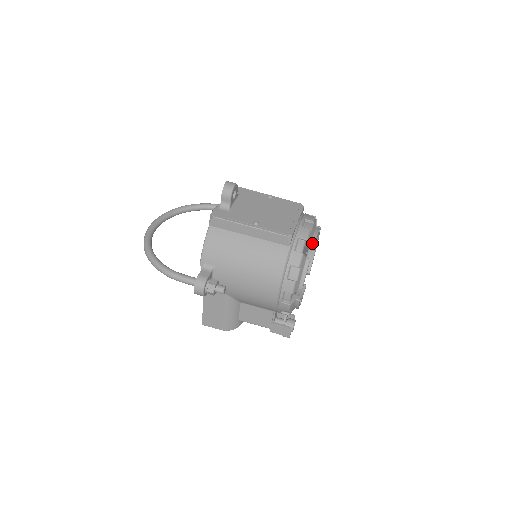
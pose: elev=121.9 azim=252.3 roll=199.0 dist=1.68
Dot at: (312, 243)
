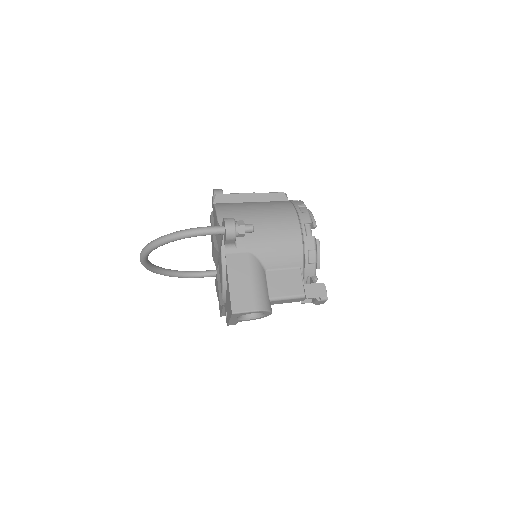
Dot at: occluded
